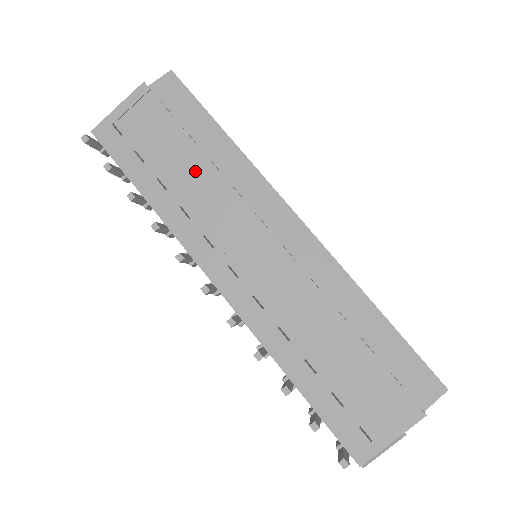
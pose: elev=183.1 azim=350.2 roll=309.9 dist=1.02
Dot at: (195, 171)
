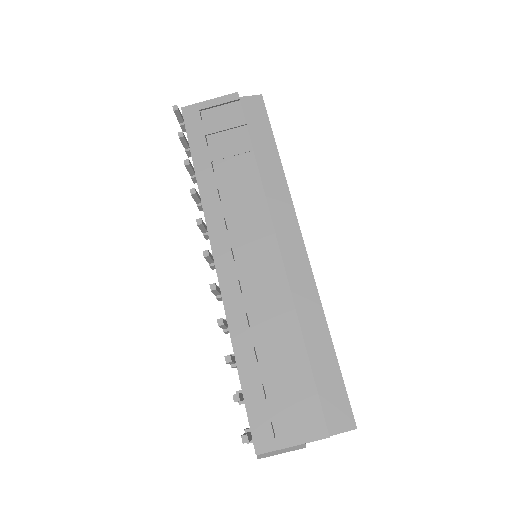
Dot at: (243, 169)
